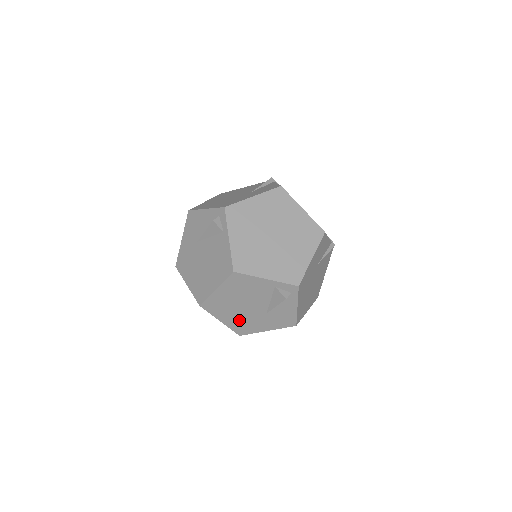
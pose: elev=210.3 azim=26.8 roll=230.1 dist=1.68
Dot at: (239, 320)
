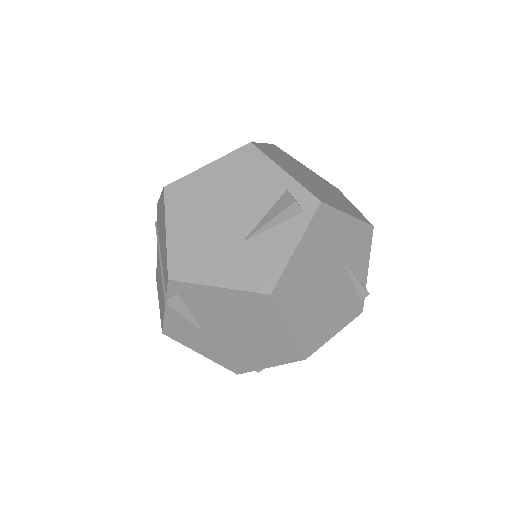
Dot at: (193, 240)
